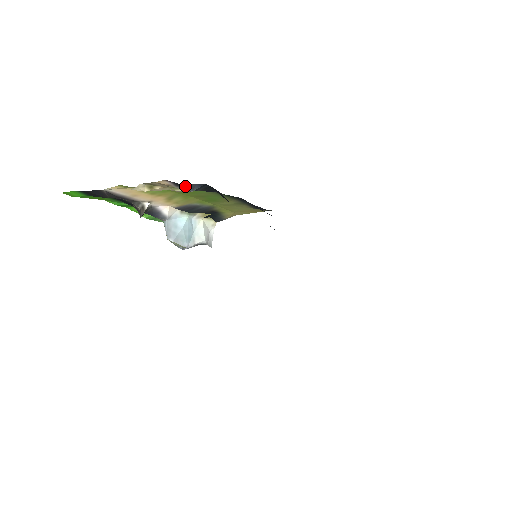
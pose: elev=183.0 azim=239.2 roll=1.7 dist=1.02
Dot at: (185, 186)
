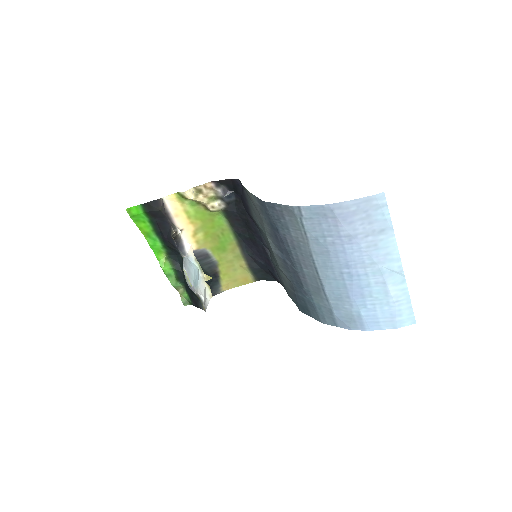
Dot at: (222, 188)
